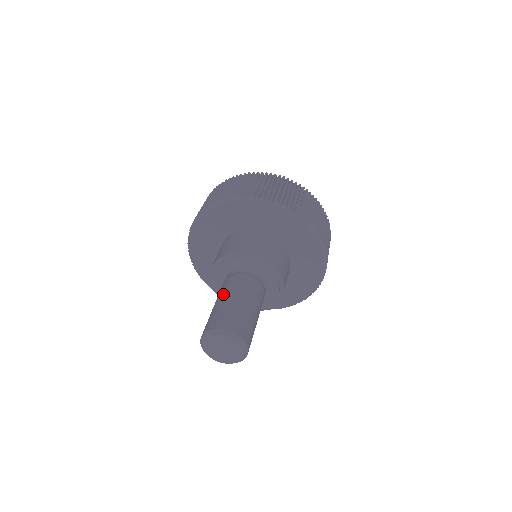
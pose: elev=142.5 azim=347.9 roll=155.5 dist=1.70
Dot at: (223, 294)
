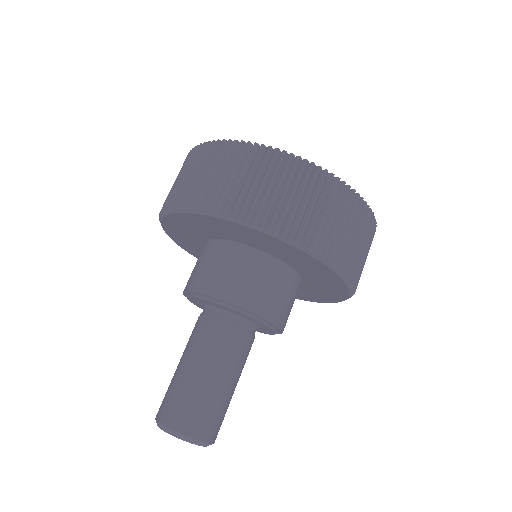
Dot at: occluded
